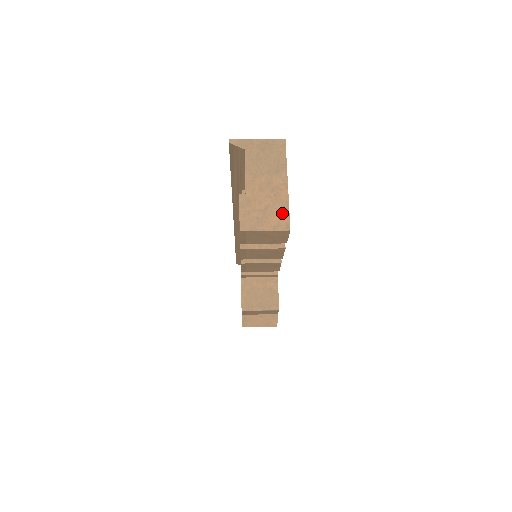
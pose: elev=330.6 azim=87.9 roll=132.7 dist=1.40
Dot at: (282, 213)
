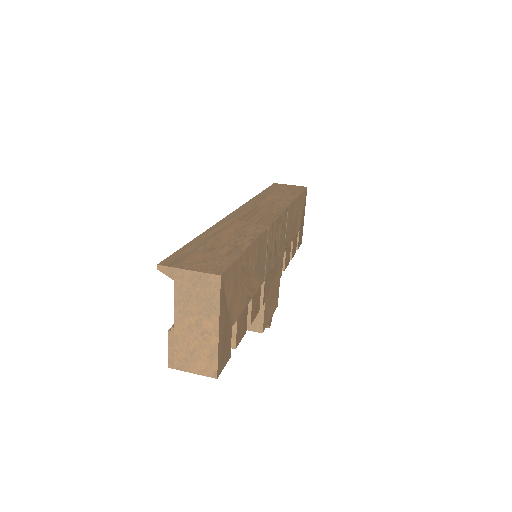
Dot at: (210, 360)
